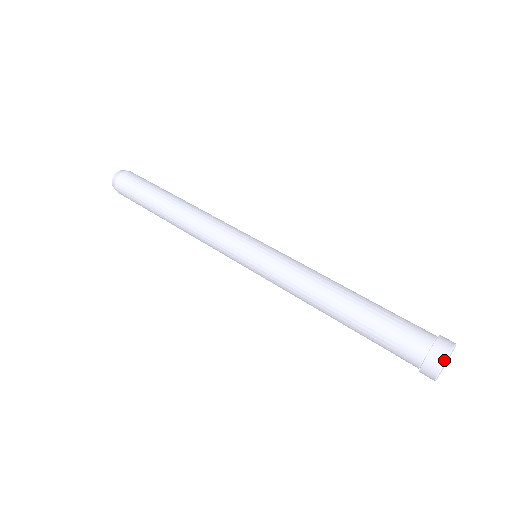
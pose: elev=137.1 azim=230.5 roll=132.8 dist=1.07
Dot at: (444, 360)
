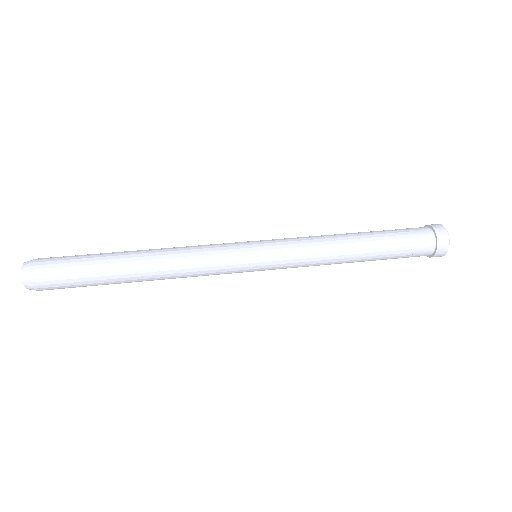
Dot at: (448, 248)
